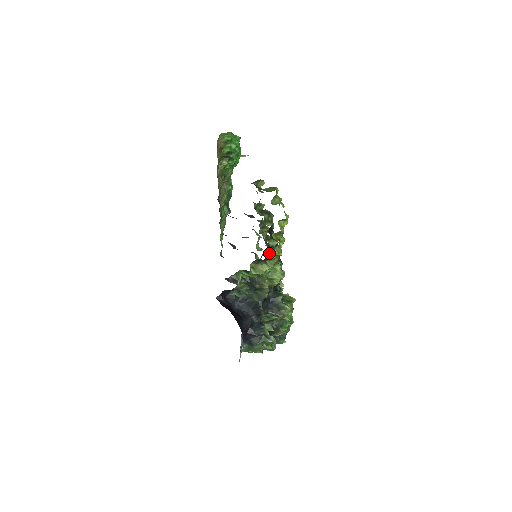
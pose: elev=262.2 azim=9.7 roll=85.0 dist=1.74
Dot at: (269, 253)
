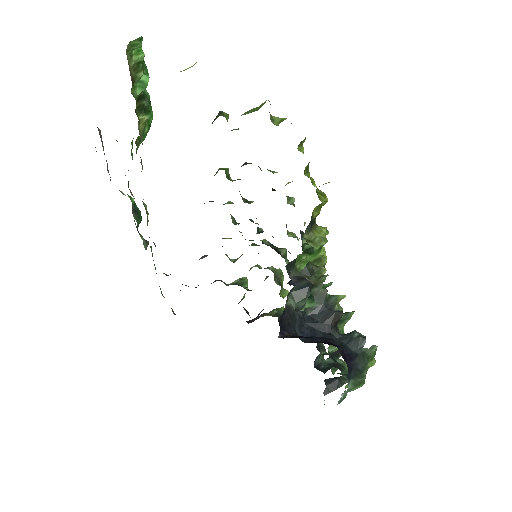
Dot at: occluded
